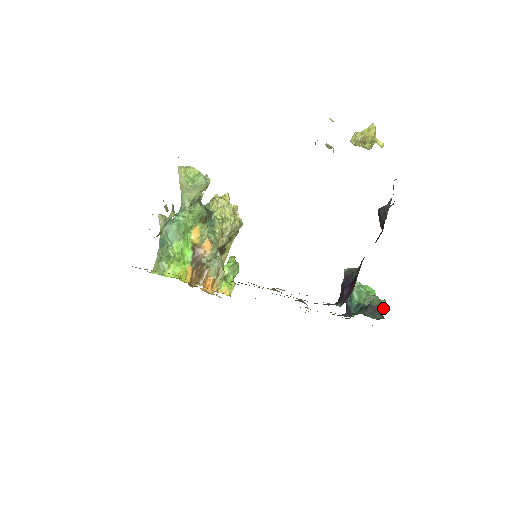
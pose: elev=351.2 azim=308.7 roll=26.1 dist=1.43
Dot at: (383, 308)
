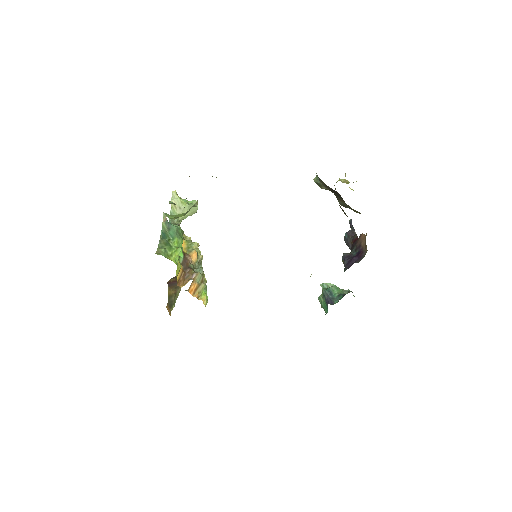
Dot at: occluded
